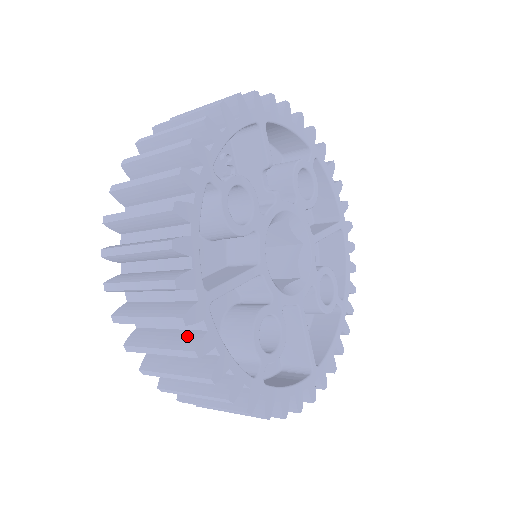
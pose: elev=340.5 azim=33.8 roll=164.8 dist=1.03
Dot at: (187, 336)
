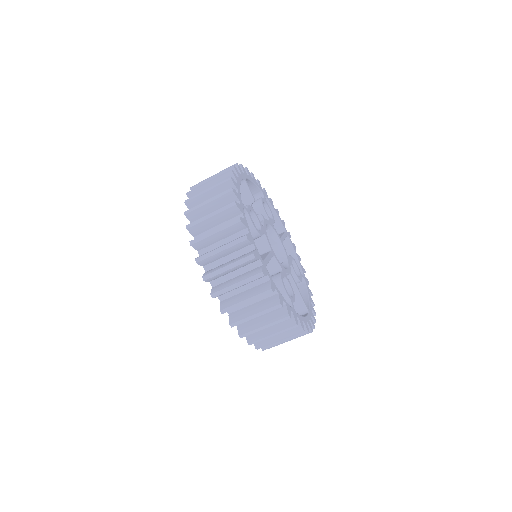
Dot at: (260, 287)
